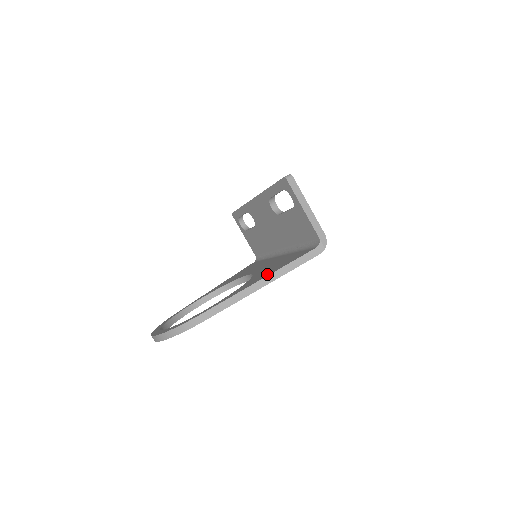
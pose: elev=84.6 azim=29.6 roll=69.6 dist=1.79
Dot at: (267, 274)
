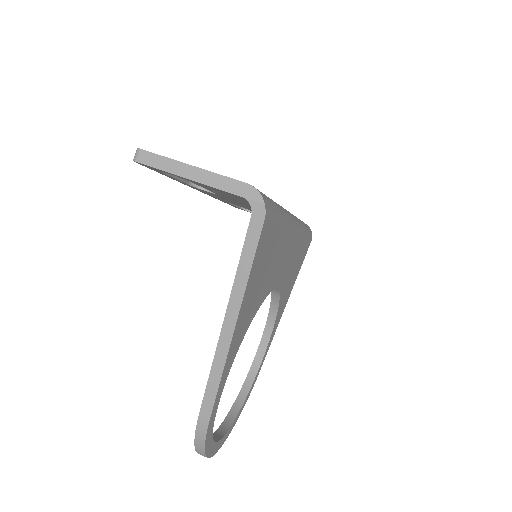
Dot at: occluded
